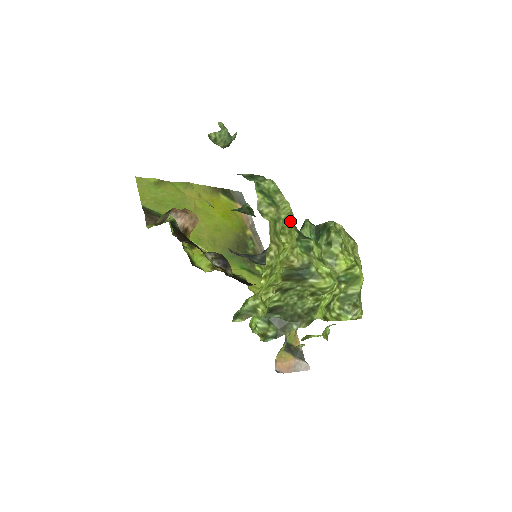
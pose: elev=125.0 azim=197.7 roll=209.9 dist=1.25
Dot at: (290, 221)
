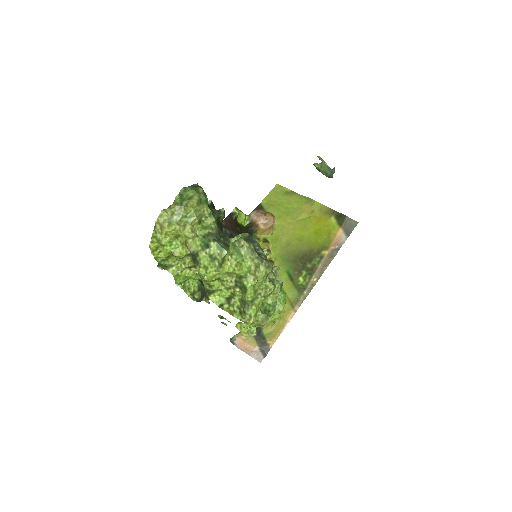
Dot at: (190, 219)
